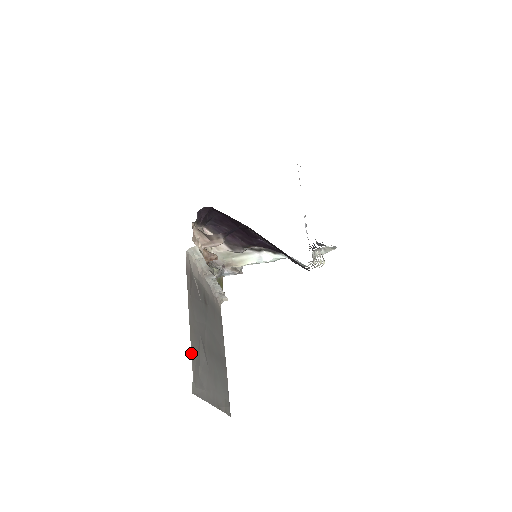
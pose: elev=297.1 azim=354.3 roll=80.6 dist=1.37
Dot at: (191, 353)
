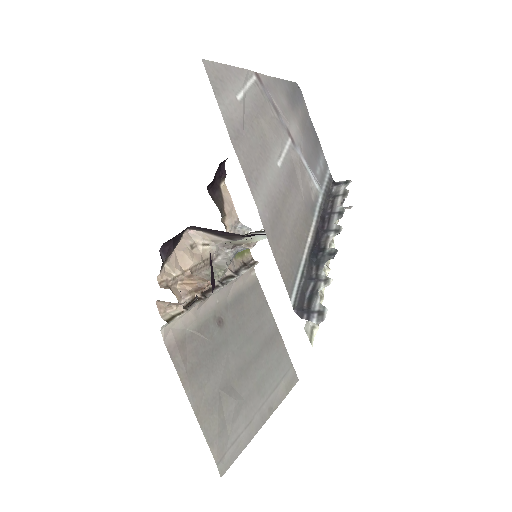
Dot at: (206, 441)
